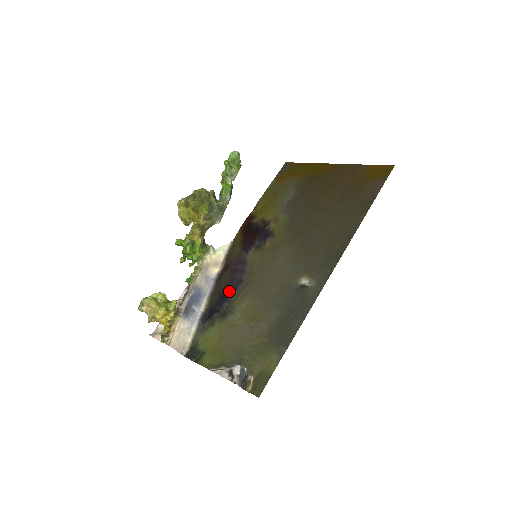
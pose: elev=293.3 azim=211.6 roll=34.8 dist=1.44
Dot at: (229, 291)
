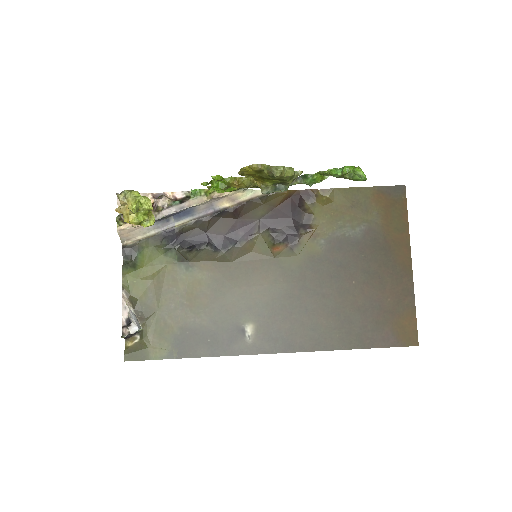
Dot at: (209, 242)
